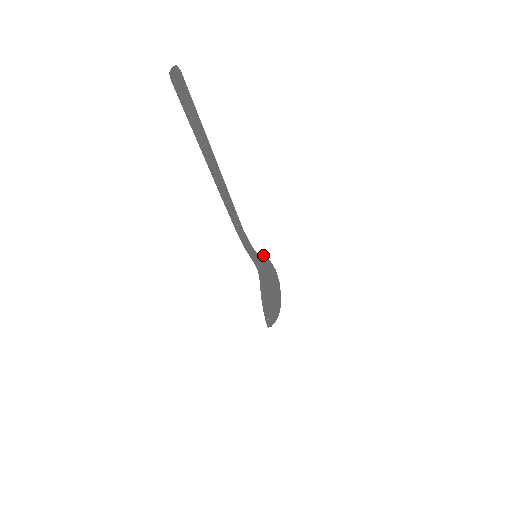
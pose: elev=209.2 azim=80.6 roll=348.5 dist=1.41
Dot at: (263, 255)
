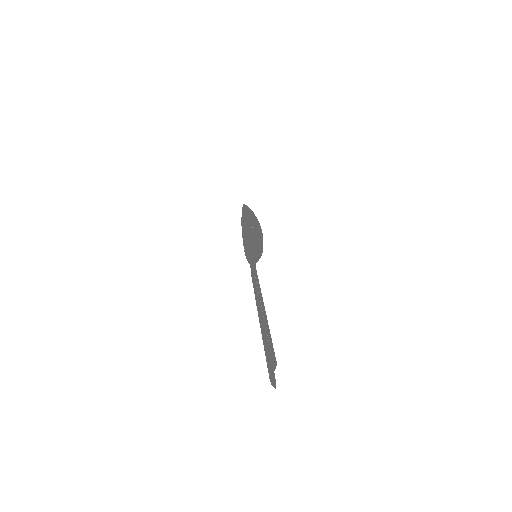
Dot at: (256, 233)
